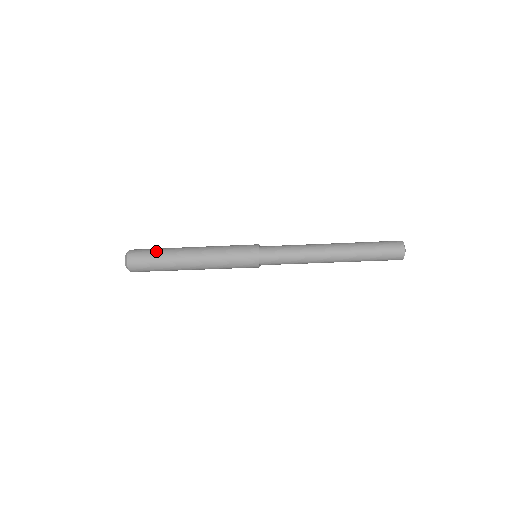
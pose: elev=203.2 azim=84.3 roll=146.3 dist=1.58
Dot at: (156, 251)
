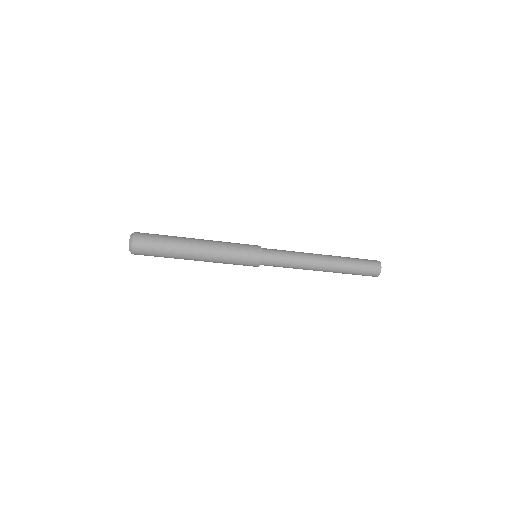
Dot at: (164, 235)
